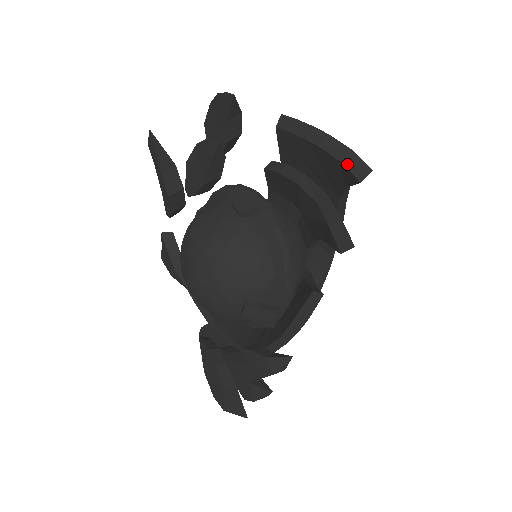
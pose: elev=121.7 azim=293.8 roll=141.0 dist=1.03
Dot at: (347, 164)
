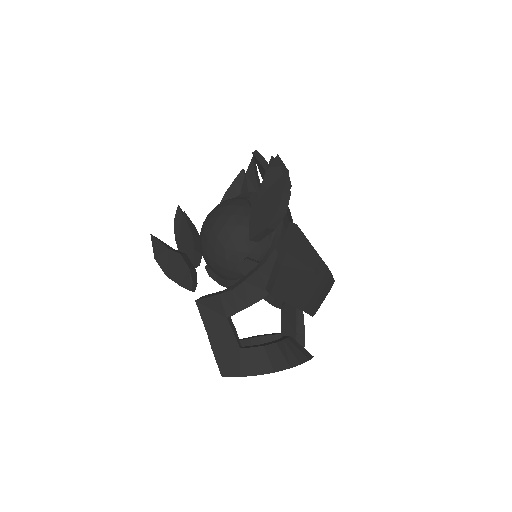
Dot at: (236, 178)
